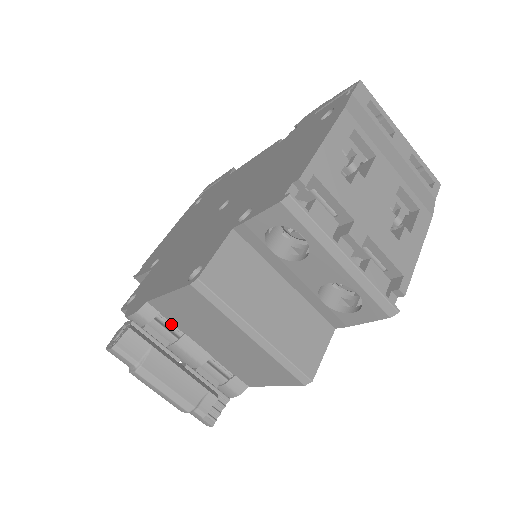
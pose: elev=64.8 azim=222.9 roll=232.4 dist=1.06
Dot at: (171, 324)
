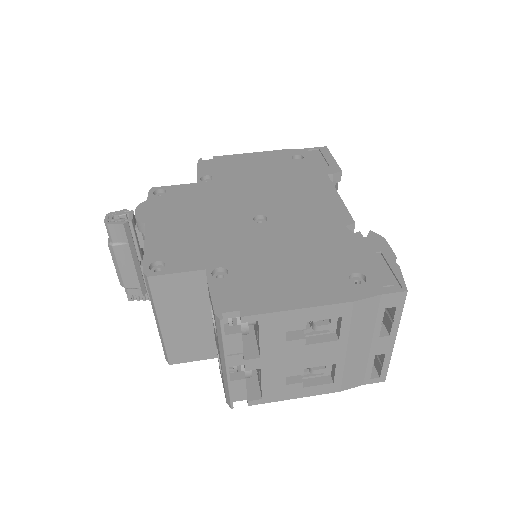
Dot at: occluded
